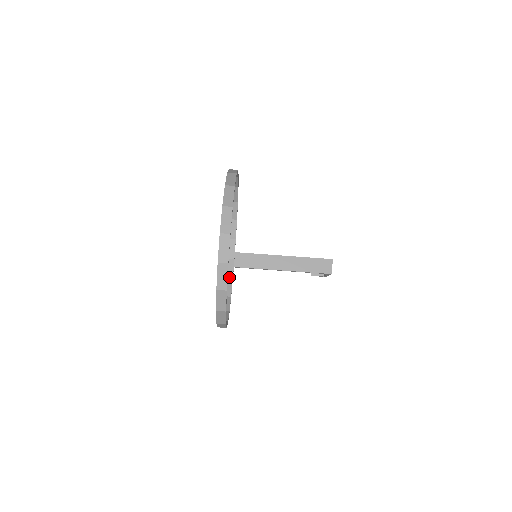
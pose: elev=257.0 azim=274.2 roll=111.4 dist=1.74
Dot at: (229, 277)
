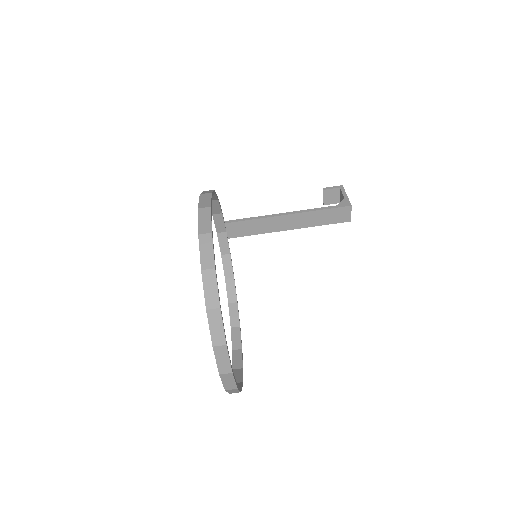
Dot at: (225, 253)
